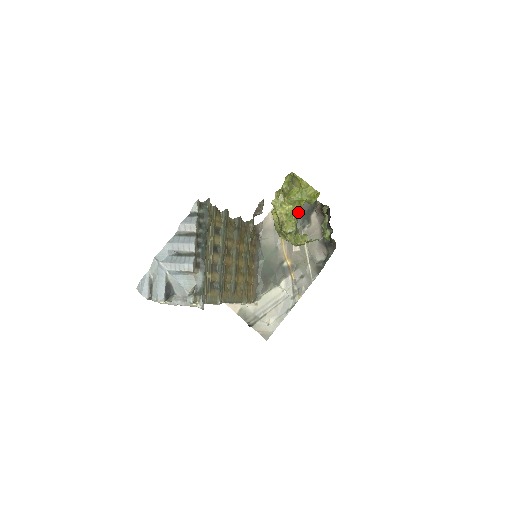
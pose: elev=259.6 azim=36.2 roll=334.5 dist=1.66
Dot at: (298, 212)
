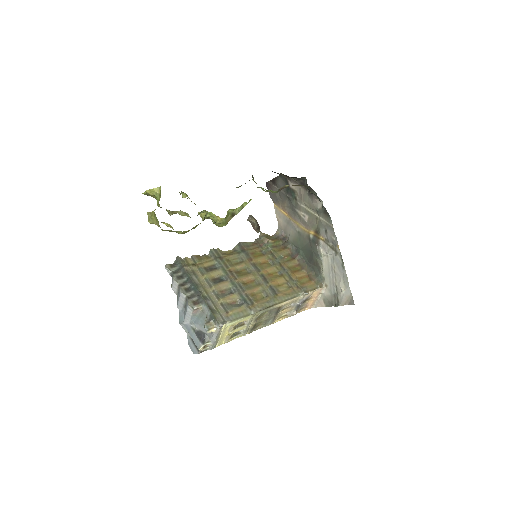
Dot at: occluded
